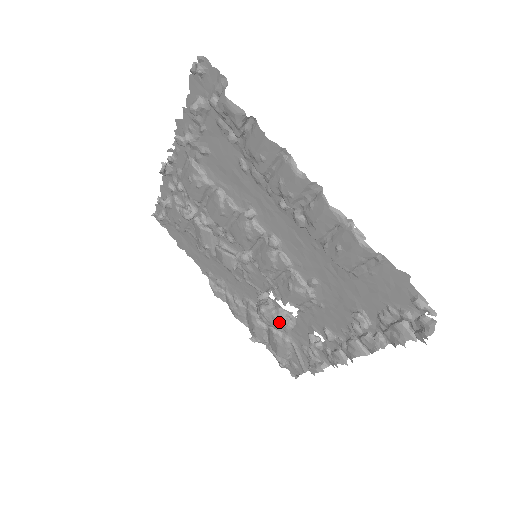
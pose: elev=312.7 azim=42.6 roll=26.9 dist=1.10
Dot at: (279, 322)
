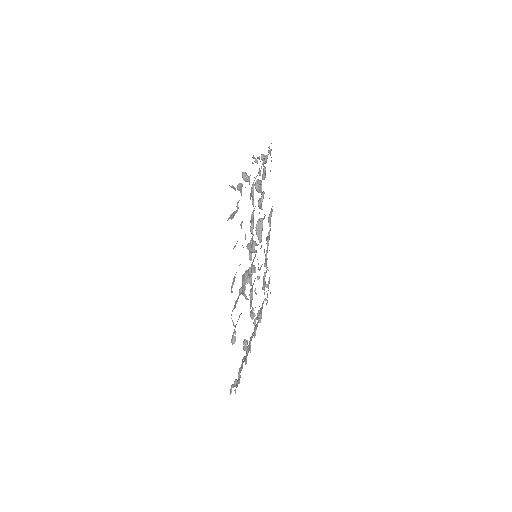
Dot at: occluded
